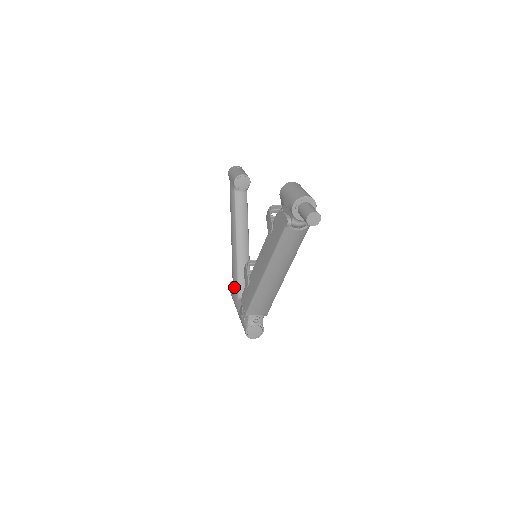
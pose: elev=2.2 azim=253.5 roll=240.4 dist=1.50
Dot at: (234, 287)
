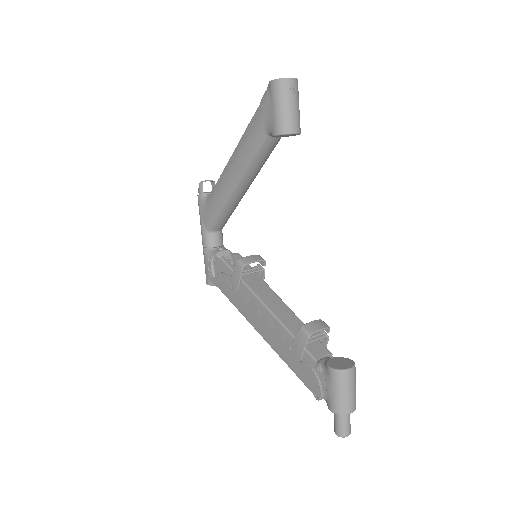
Dot at: (208, 217)
